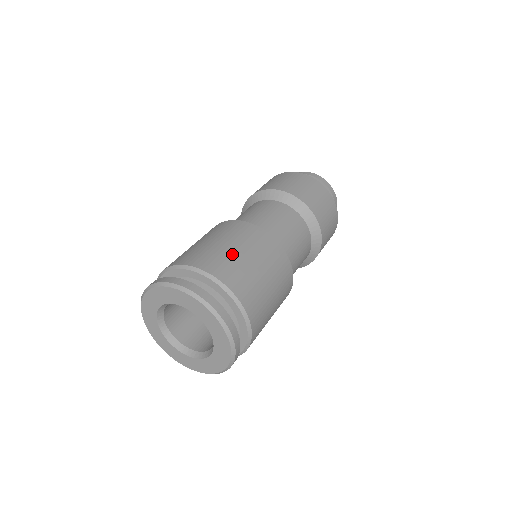
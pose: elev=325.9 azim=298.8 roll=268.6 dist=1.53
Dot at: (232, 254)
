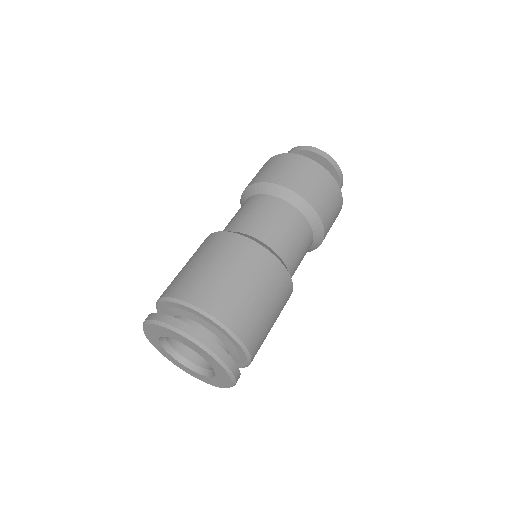
Dot at: (215, 276)
